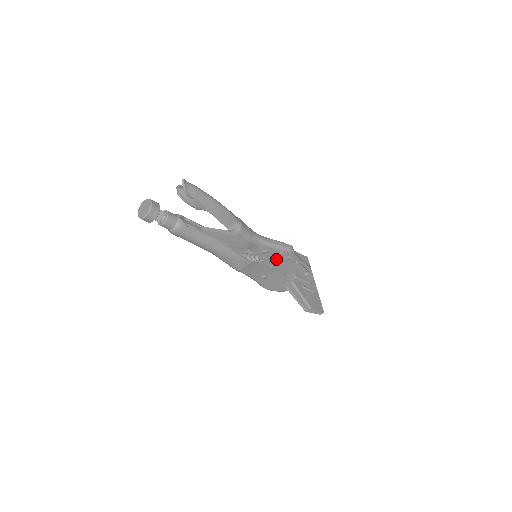
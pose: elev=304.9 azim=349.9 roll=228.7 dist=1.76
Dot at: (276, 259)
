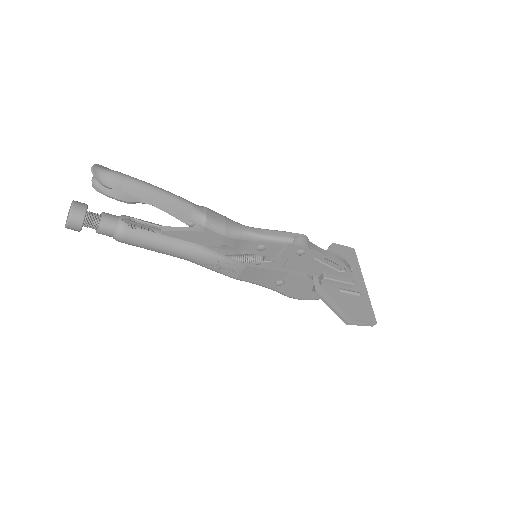
Dot at: (283, 256)
